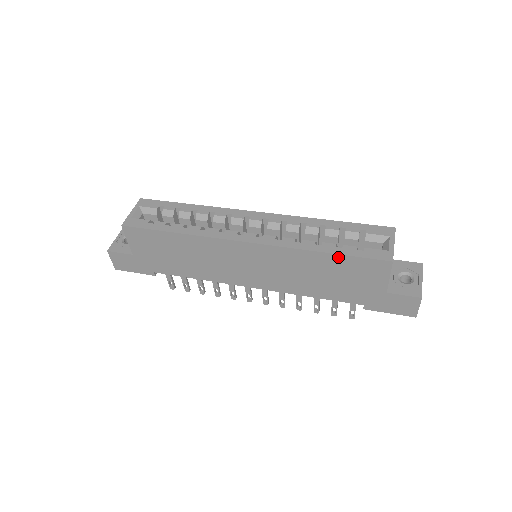
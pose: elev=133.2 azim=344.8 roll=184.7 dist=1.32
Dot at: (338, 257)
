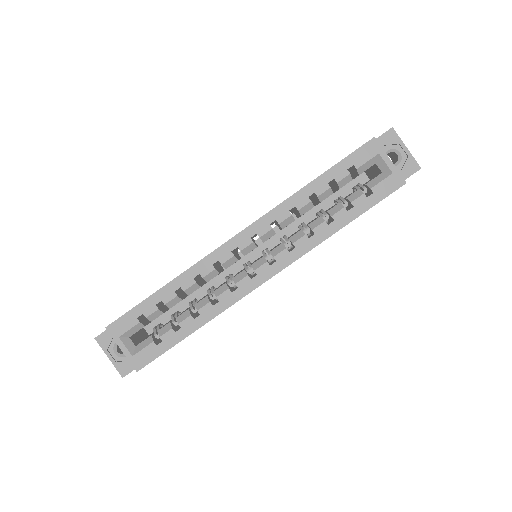
Dot at: occluded
